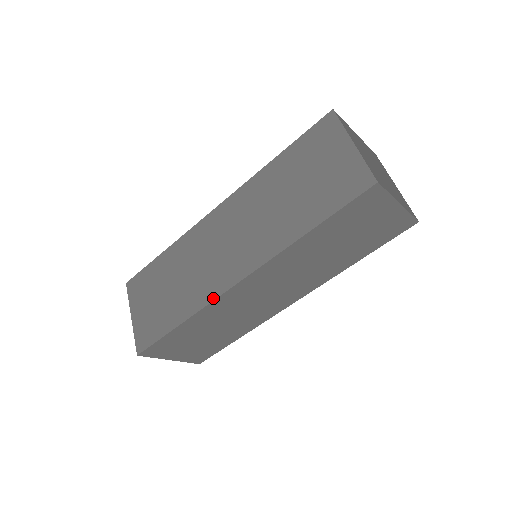
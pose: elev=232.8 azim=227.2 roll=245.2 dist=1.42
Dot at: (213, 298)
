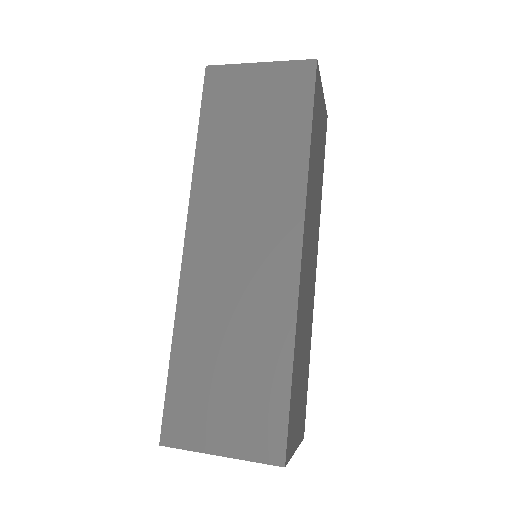
Dot at: (295, 293)
